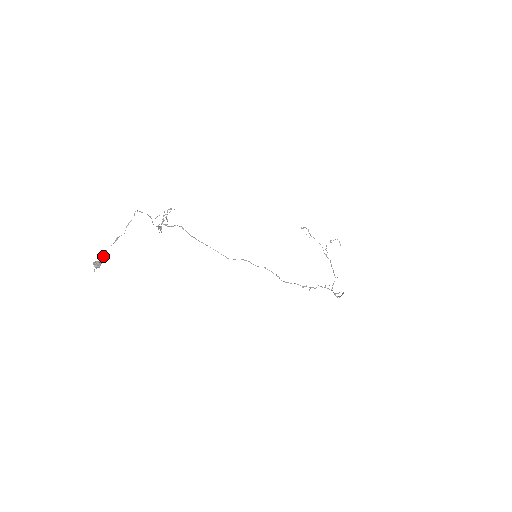
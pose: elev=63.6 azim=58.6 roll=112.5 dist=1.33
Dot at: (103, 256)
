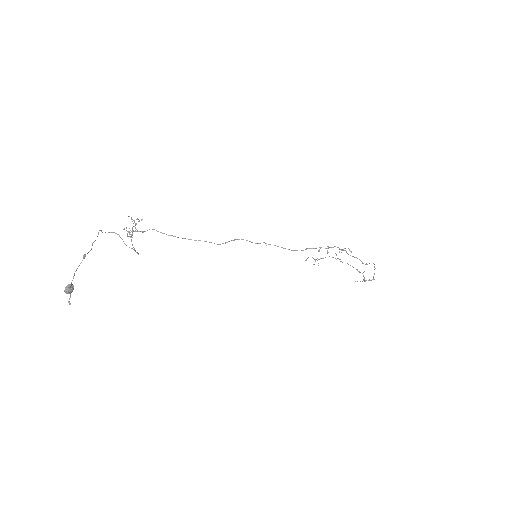
Dot at: (73, 277)
